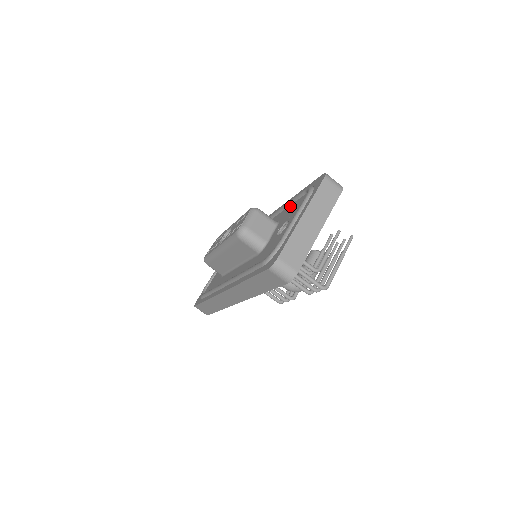
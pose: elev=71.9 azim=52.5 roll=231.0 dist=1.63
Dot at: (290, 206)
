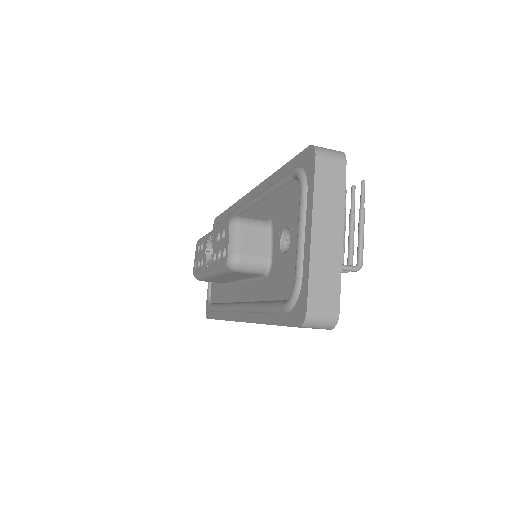
Dot at: (277, 194)
